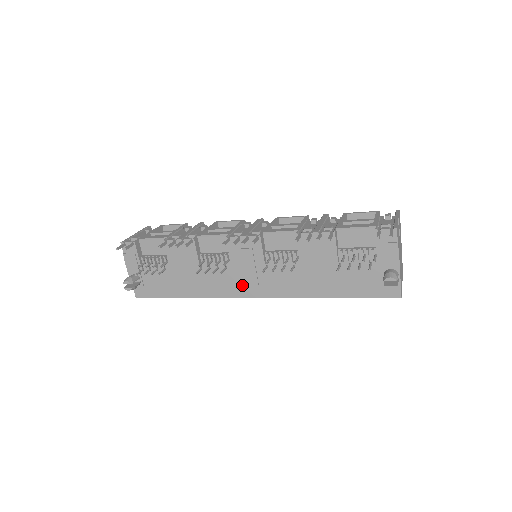
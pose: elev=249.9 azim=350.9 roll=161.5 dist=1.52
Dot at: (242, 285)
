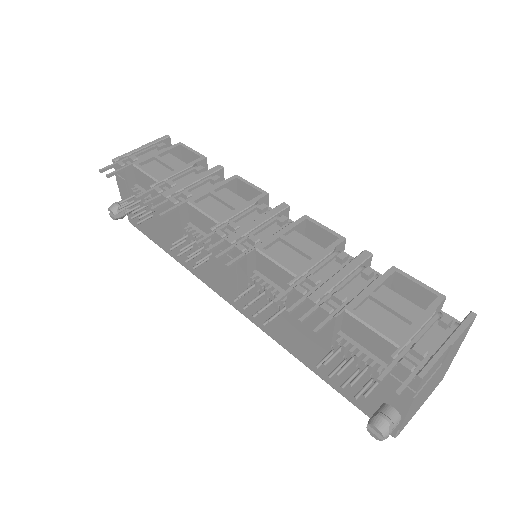
Dot at: (223, 286)
